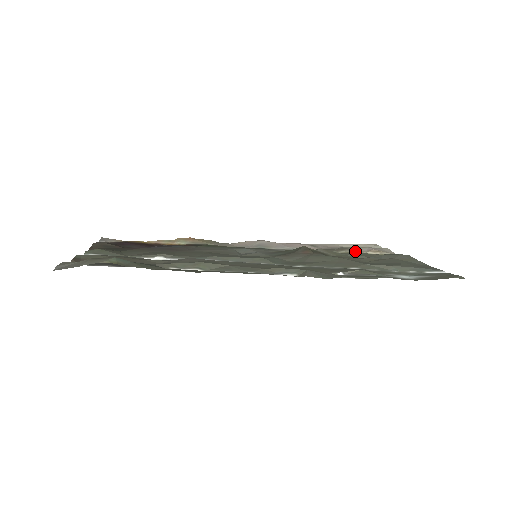
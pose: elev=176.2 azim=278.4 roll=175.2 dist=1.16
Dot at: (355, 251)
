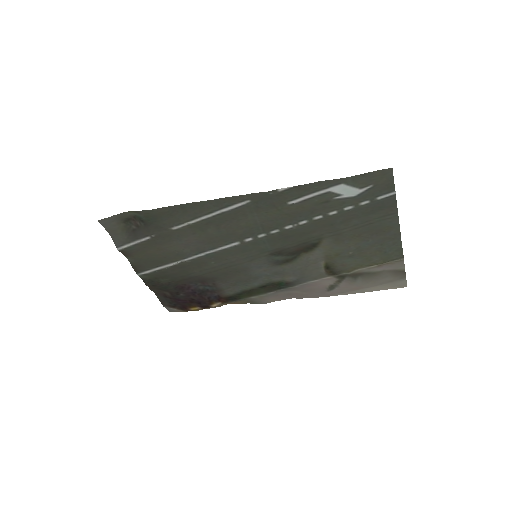
Dot at: (365, 269)
